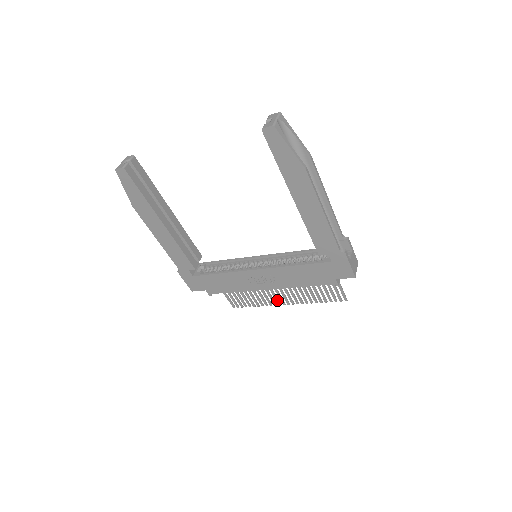
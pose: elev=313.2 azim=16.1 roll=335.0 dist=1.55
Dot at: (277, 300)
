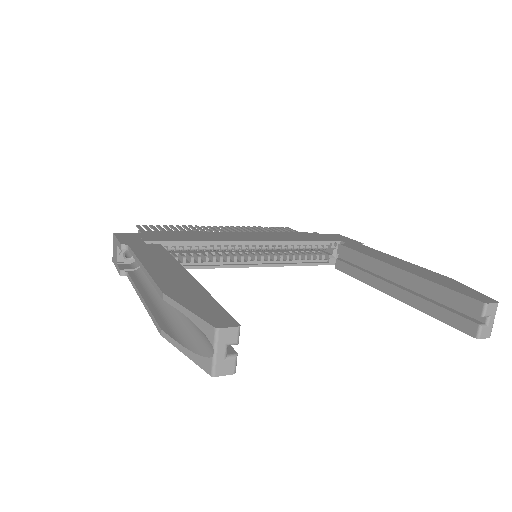
Dot at: (212, 229)
